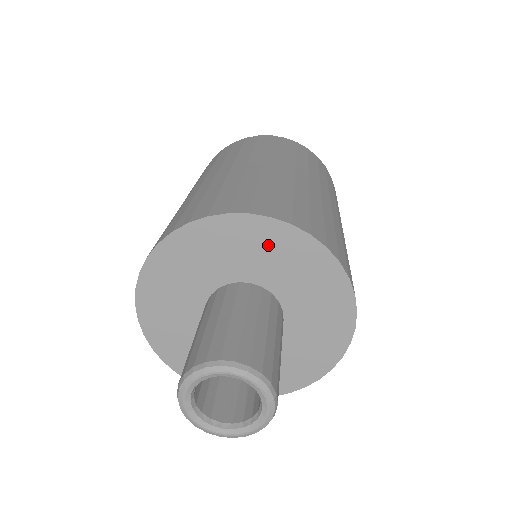
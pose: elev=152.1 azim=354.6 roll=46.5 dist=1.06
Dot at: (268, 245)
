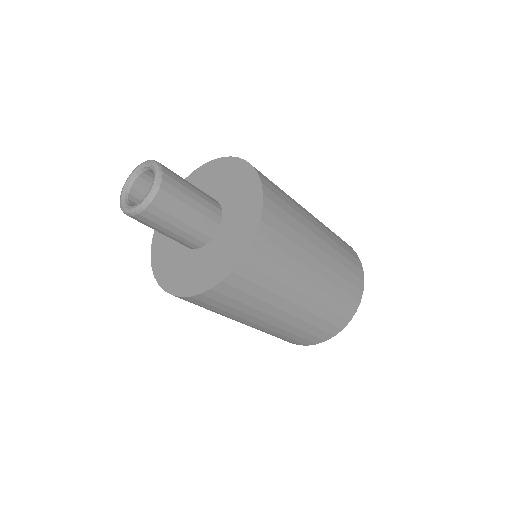
Dot at: (219, 173)
